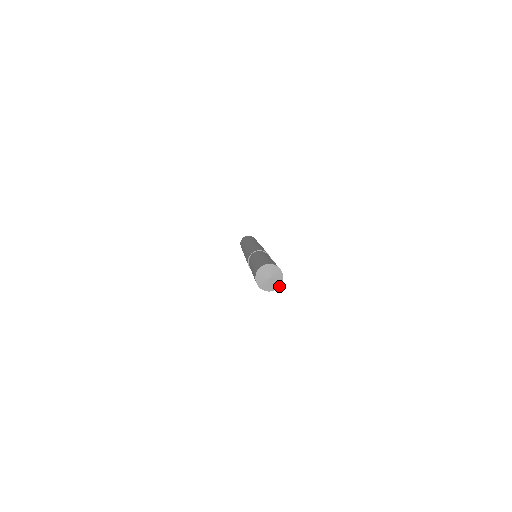
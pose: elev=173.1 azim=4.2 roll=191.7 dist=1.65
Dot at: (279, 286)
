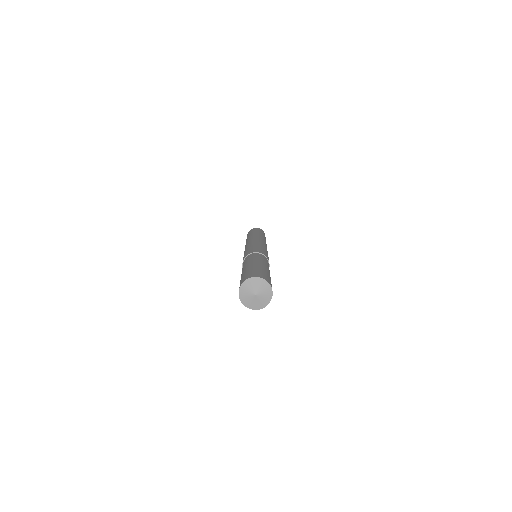
Dot at: (270, 299)
